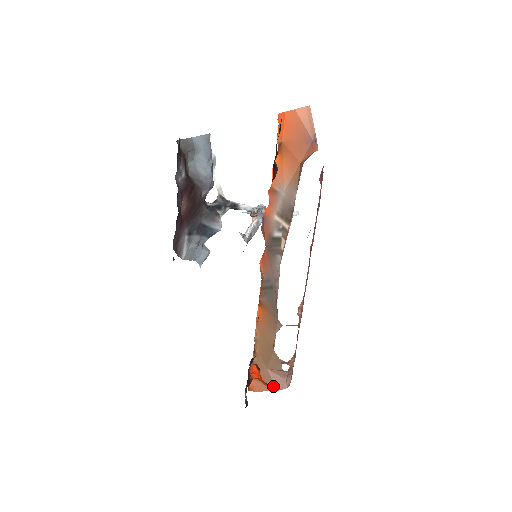
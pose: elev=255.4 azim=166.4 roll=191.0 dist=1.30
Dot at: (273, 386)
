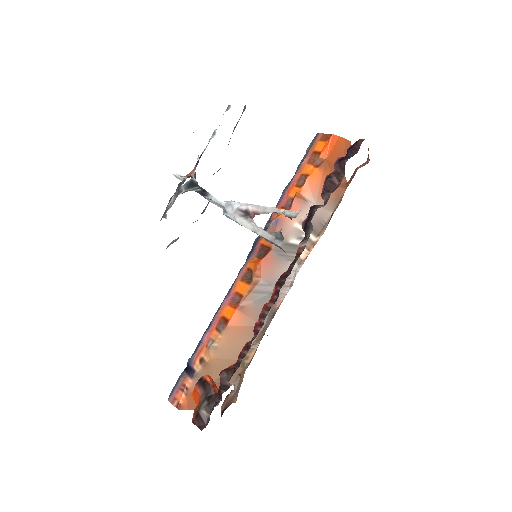
Dot at: occluded
